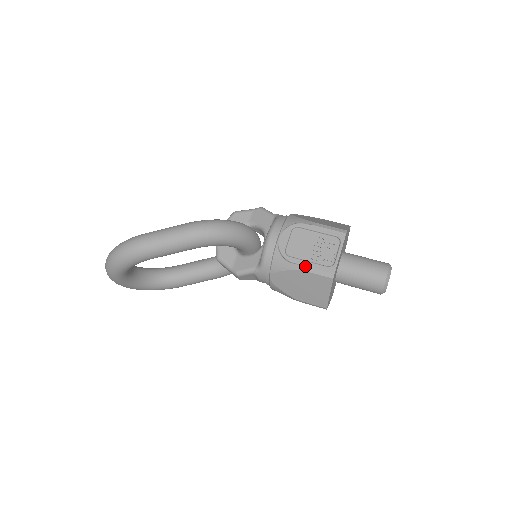
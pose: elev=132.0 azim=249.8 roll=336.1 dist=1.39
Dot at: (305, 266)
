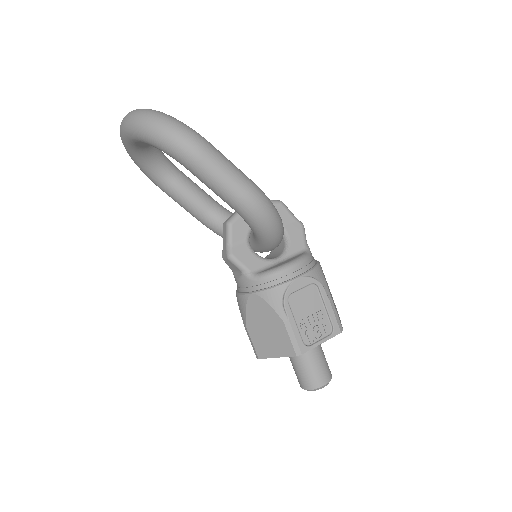
Dot at: (290, 324)
